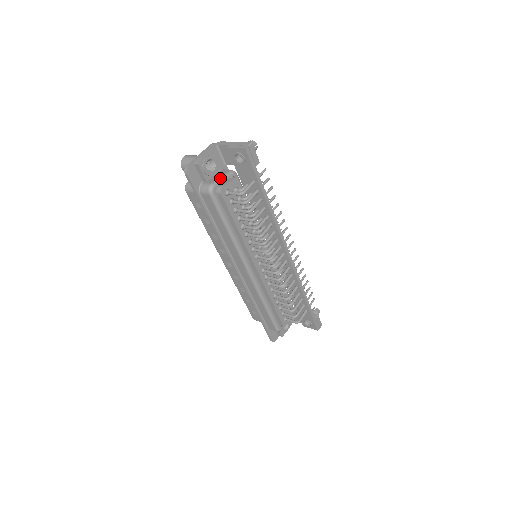
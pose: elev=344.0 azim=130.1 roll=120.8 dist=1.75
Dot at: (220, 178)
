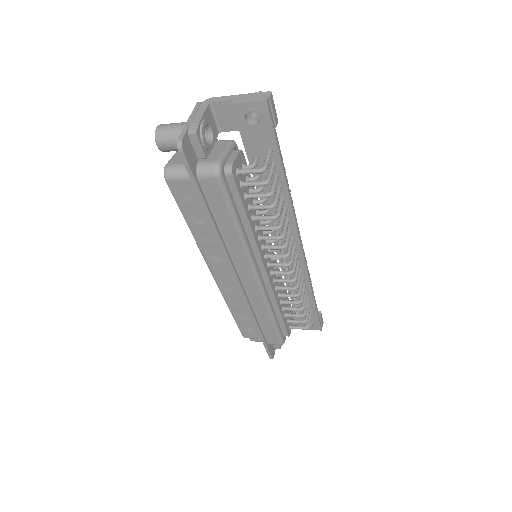
Dot at: (223, 152)
